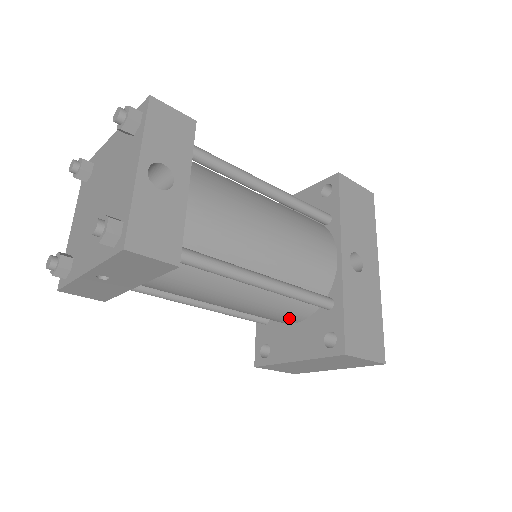
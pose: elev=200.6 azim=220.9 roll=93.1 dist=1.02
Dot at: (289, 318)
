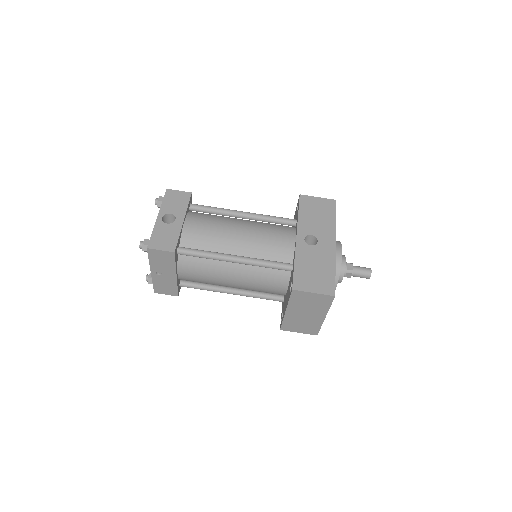
Dot at: (278, 286)
